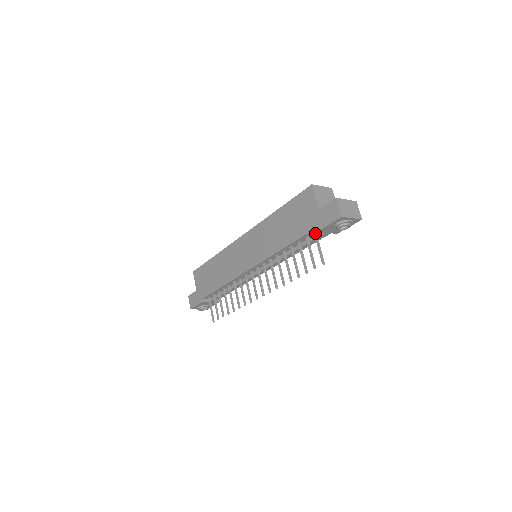
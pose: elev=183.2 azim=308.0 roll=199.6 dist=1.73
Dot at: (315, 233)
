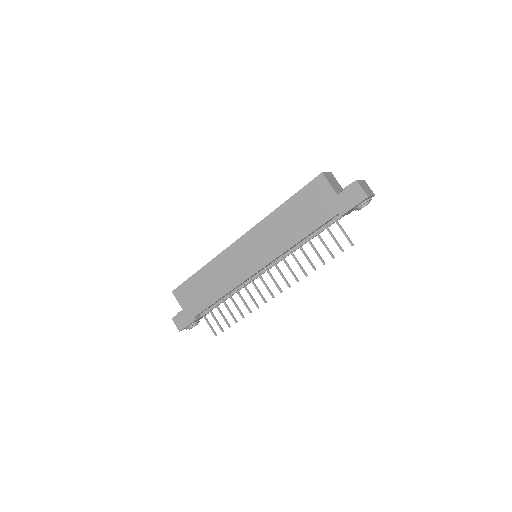
Dot at: (335, 218)
